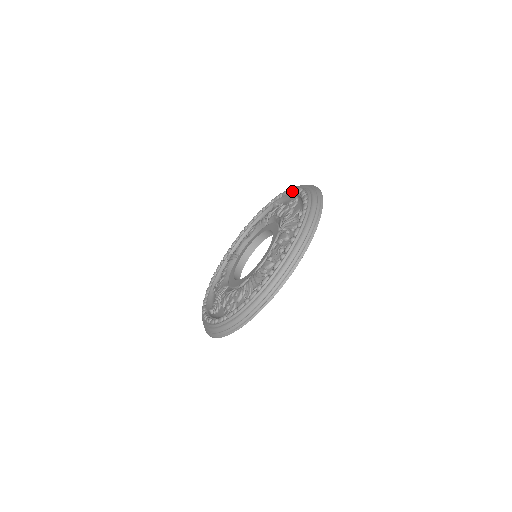
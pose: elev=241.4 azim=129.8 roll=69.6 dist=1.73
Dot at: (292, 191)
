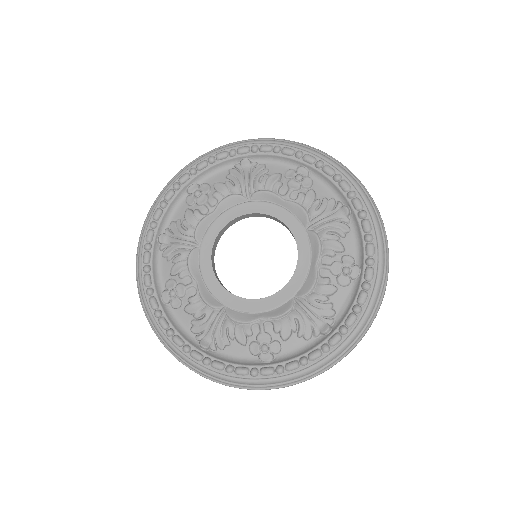
Dot at: (368, 255)
